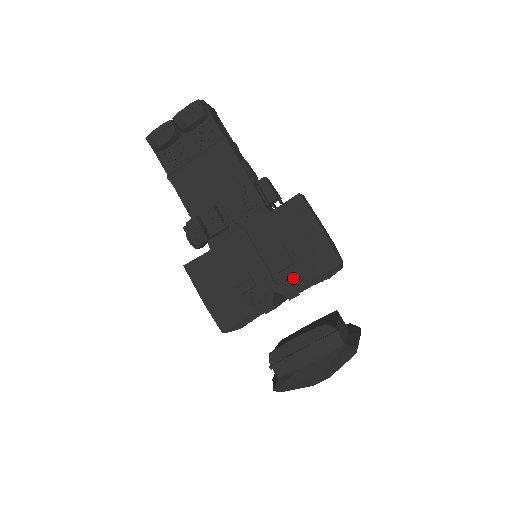
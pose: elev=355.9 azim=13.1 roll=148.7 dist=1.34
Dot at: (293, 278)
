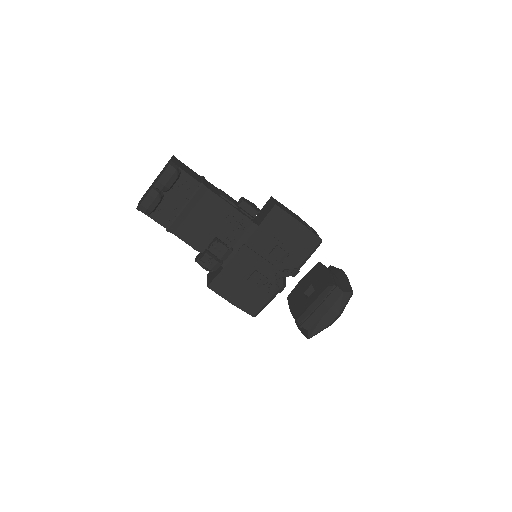
Dot at: (292, 263)
